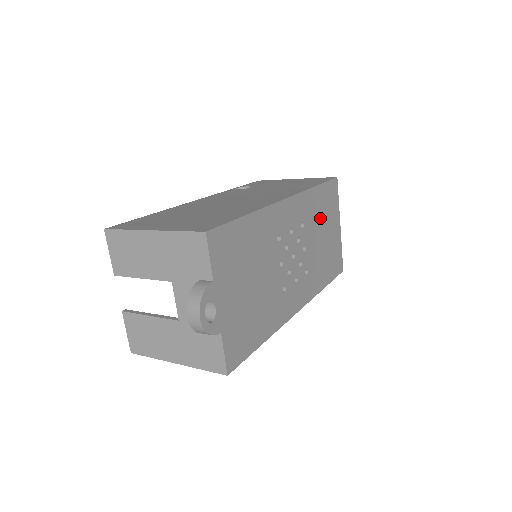
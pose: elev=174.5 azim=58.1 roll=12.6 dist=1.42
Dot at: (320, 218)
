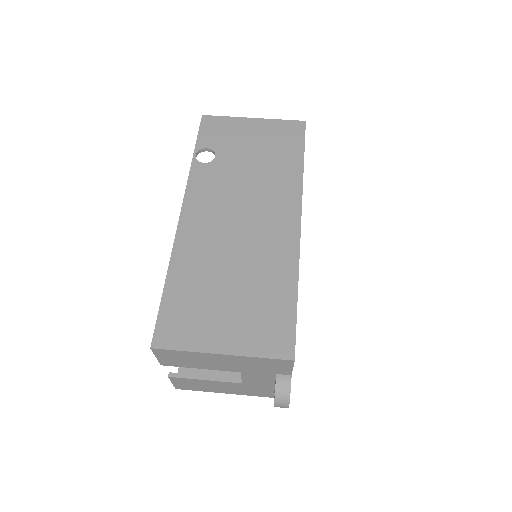
Dot at: occluded
